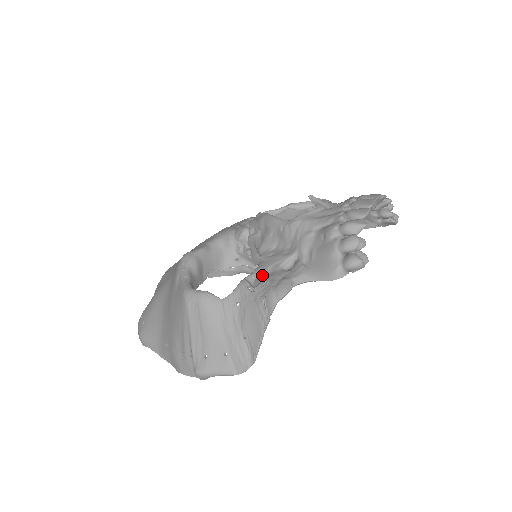
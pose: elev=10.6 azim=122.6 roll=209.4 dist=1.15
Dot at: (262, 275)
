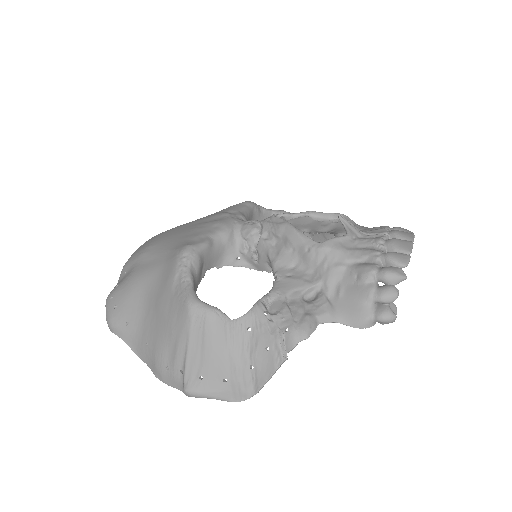
Dot at: (280, 301)
